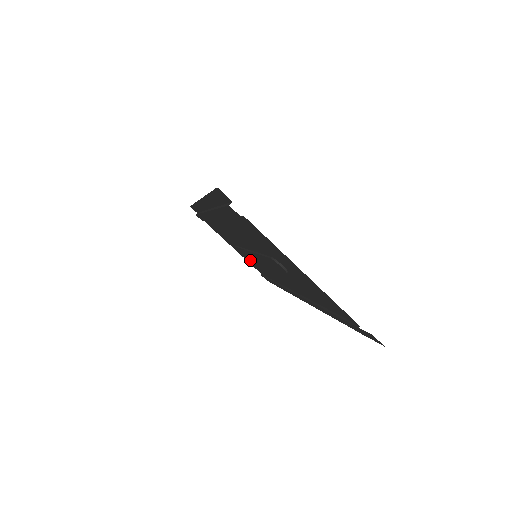
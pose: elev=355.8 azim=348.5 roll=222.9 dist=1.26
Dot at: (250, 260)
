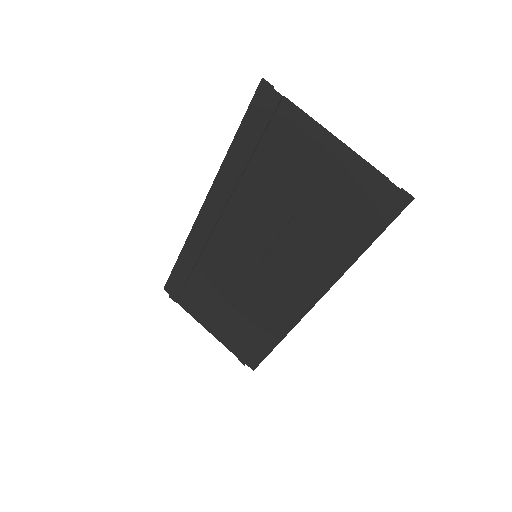
Dot at: (232, 320)
